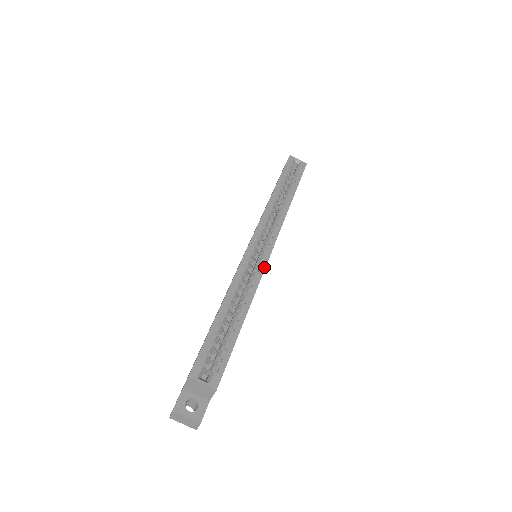
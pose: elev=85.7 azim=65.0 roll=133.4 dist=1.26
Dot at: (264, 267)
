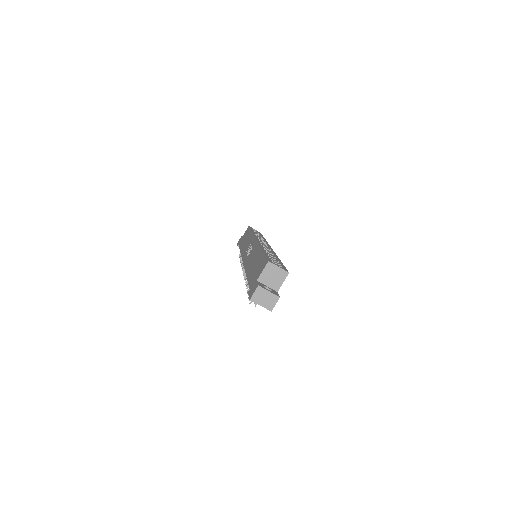
Dot at: occluded
